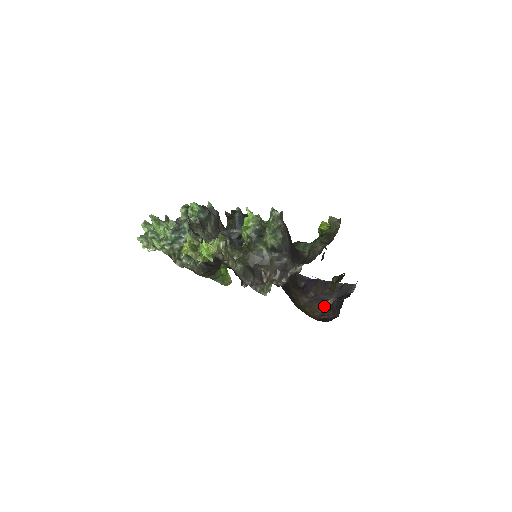
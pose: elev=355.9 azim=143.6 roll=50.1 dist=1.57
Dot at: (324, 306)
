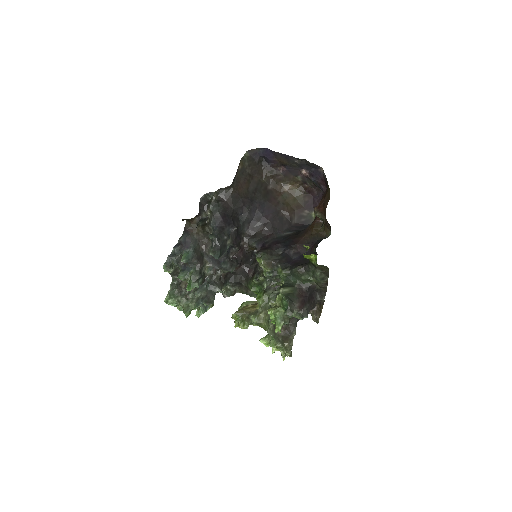
Dot at: (301, 176)
